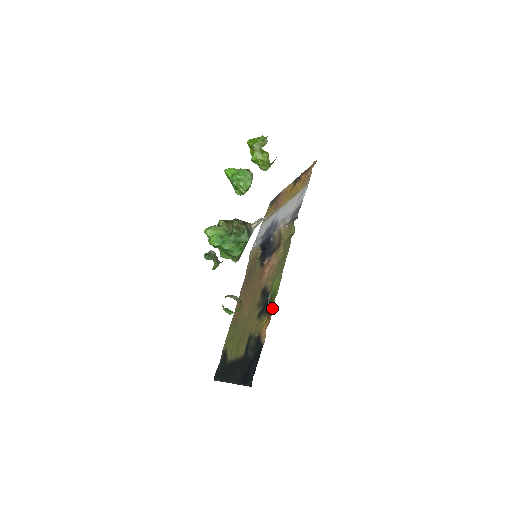
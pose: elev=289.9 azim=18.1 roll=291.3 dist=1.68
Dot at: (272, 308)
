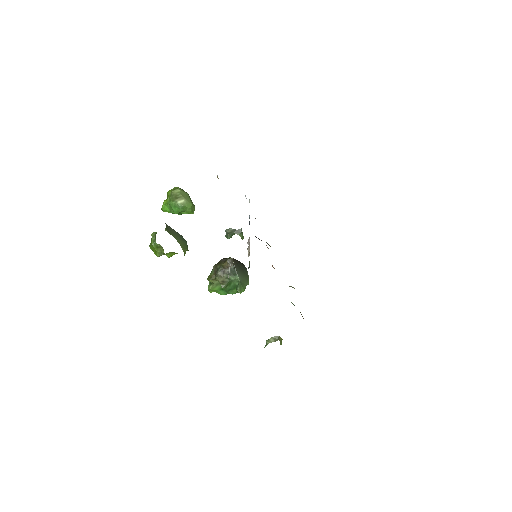
Dot at: occluded
